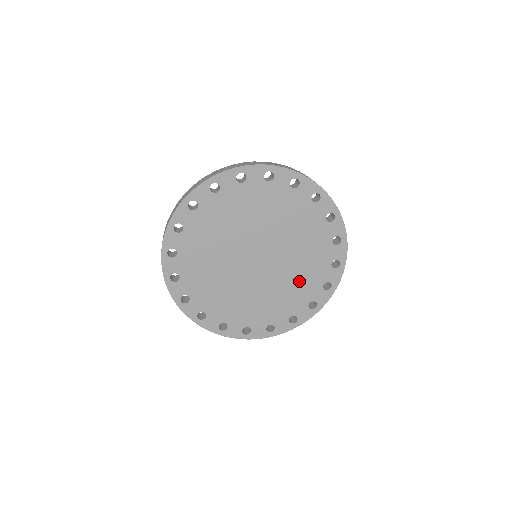
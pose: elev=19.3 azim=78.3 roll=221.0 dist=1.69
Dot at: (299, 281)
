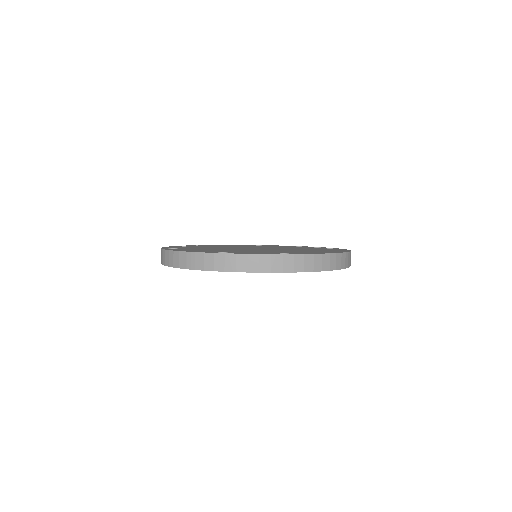
Dot at: occluded
